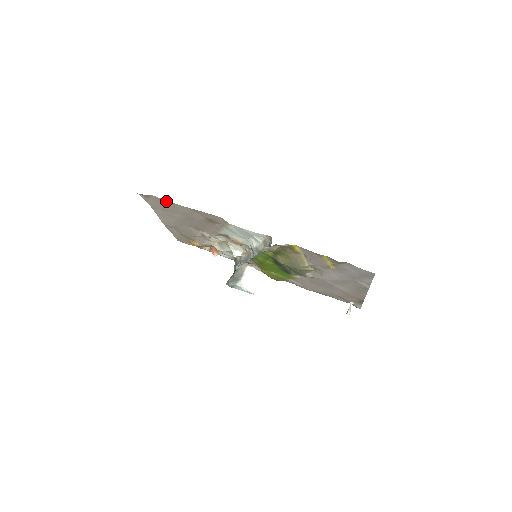
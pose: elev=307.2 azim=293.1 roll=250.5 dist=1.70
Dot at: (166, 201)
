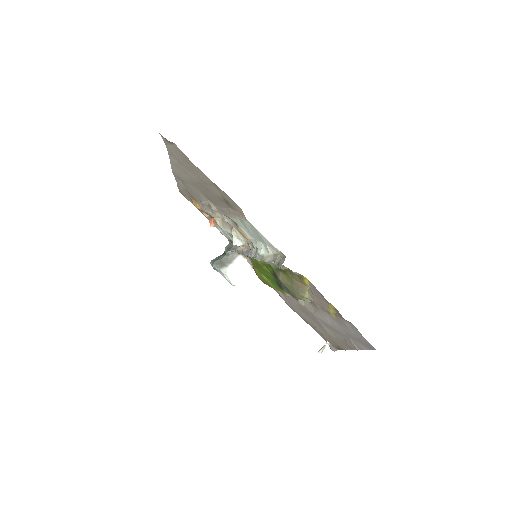
Dot at: (188, 158)
